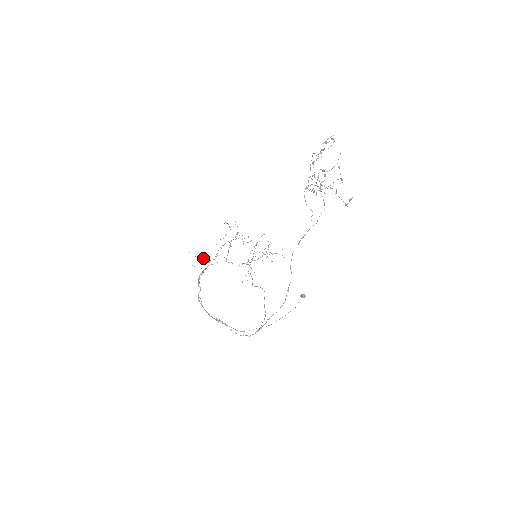
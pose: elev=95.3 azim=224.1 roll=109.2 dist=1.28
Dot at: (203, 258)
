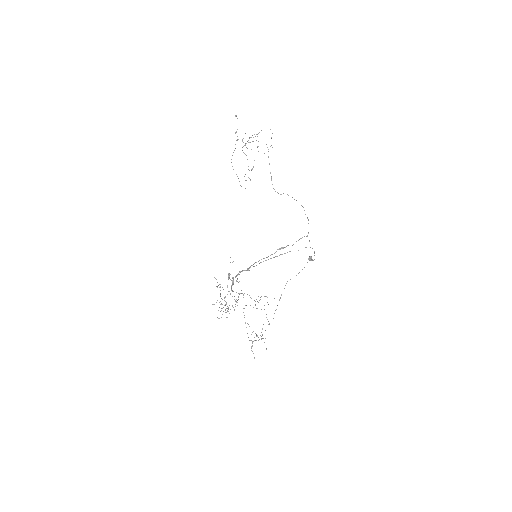
Dot at: occluded
